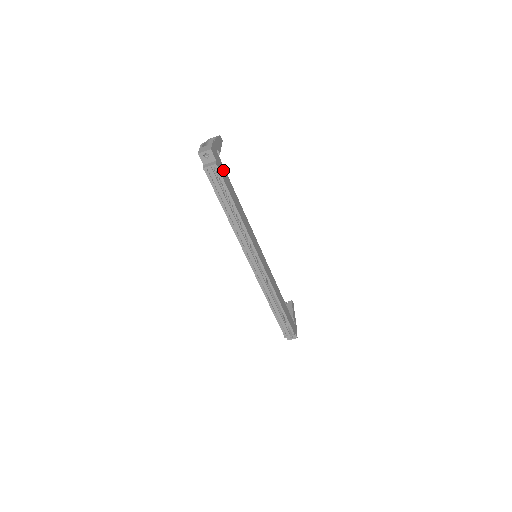
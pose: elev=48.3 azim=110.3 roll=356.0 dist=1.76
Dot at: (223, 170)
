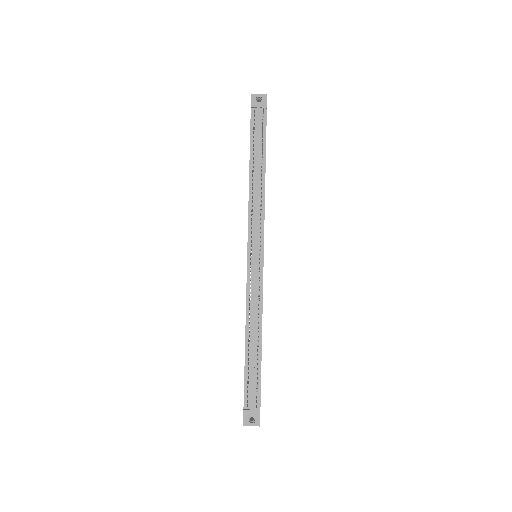
Dot at: occluded
